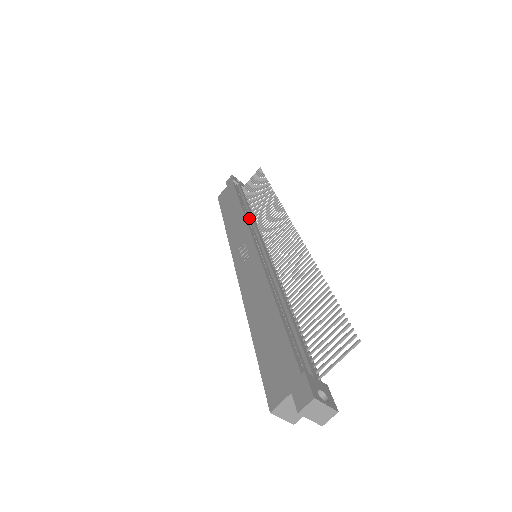
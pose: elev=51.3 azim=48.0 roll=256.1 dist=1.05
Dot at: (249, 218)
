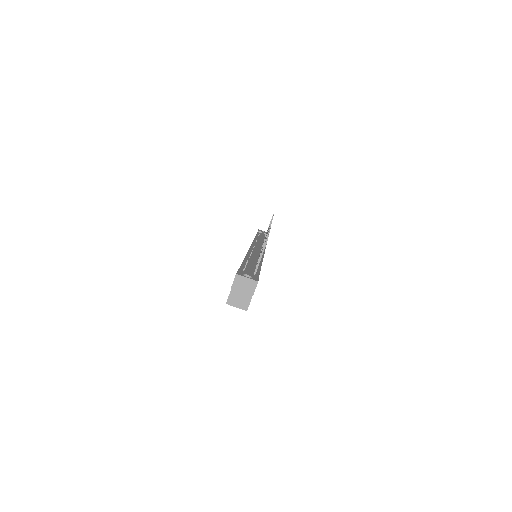
Dot at: (258, 241)
